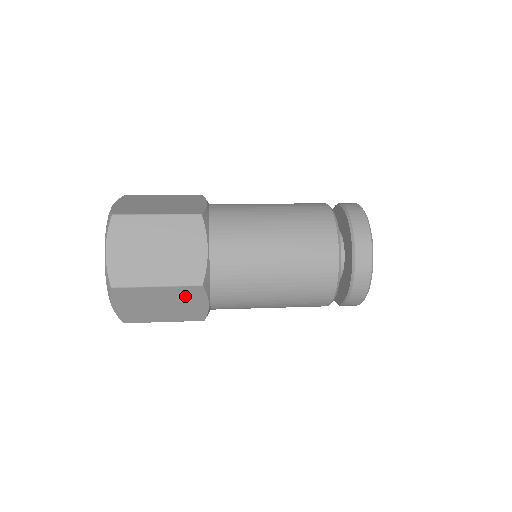
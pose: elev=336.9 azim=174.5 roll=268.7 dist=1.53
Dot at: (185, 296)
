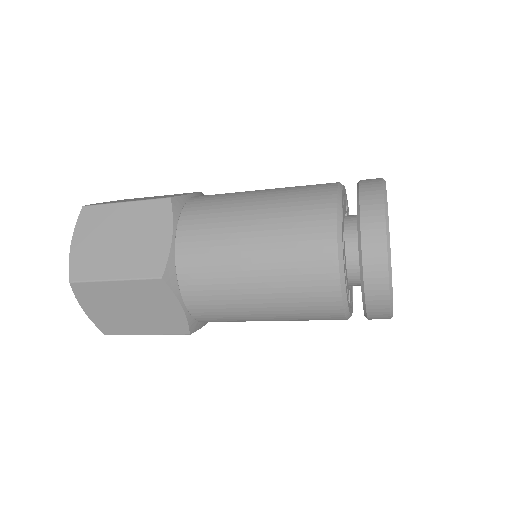
Dot at: occluded
